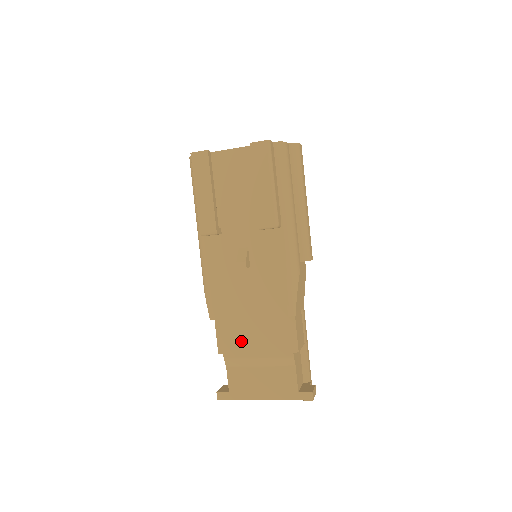
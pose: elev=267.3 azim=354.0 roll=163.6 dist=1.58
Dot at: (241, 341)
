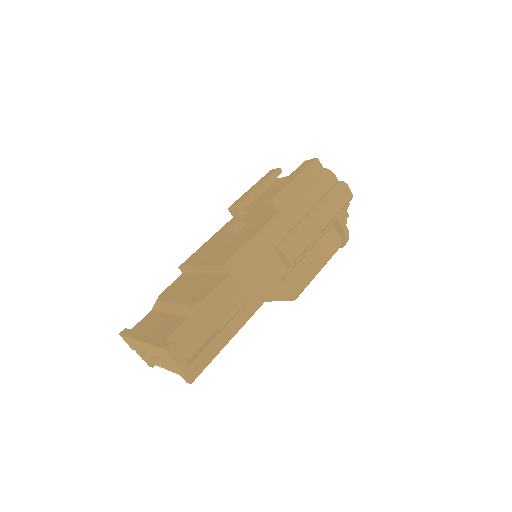
Dot at: (179, 289)
